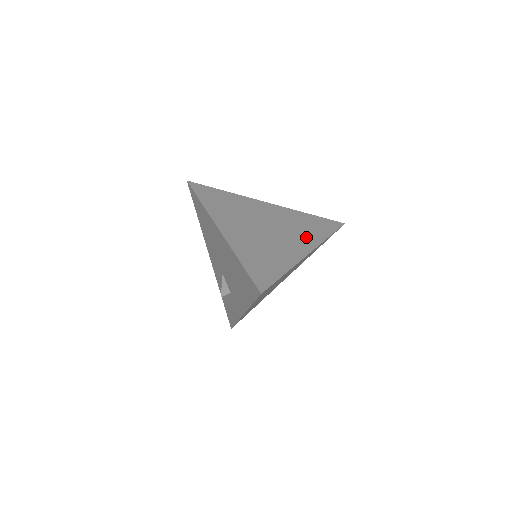
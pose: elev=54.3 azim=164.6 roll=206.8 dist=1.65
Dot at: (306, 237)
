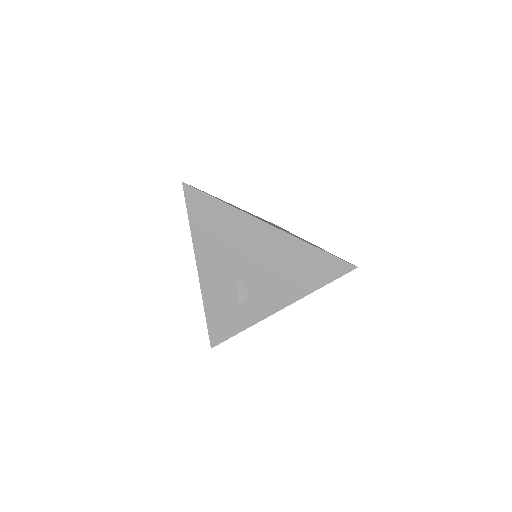
Dot at: occluded
